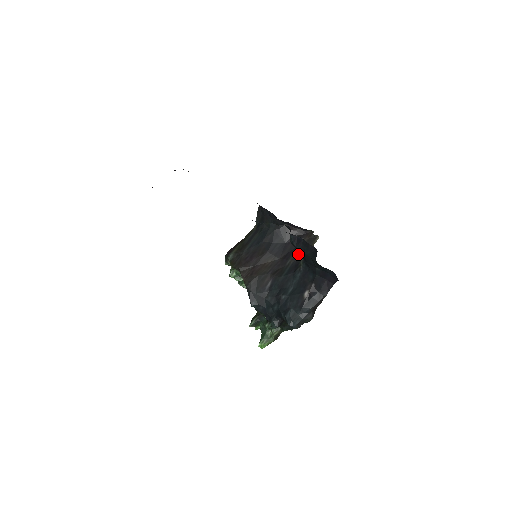
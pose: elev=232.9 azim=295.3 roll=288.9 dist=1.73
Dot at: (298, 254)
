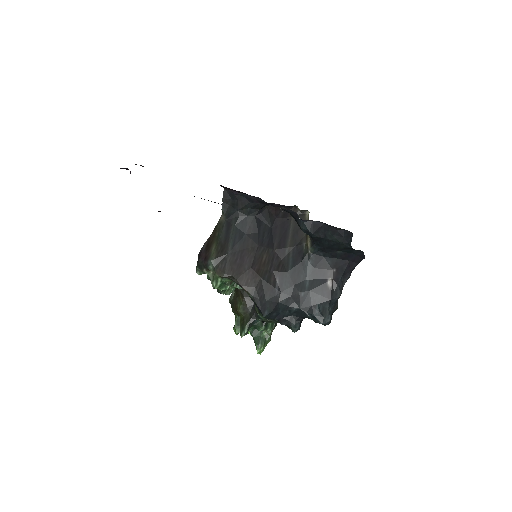
Dot at: (293, 238)
